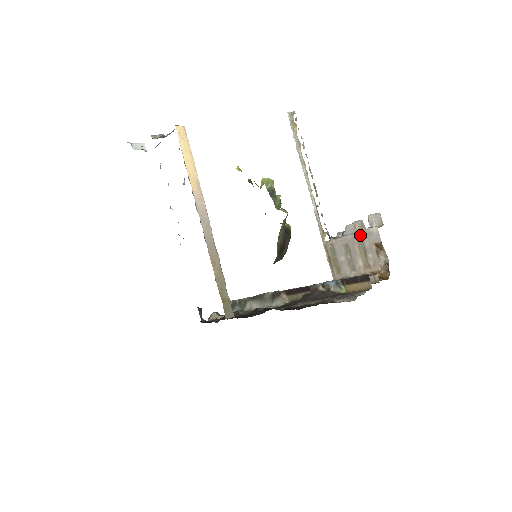
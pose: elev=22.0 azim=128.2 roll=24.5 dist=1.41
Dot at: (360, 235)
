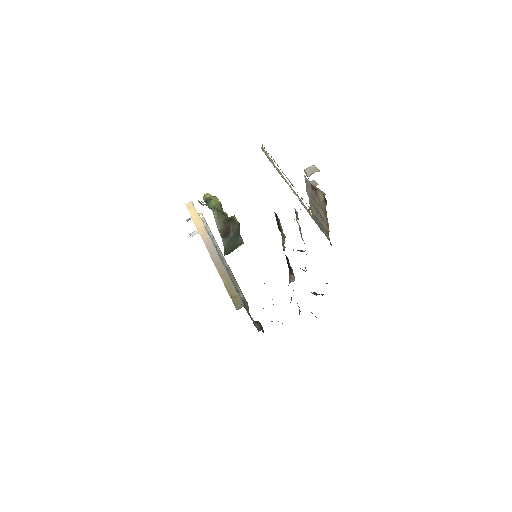
Dot at: (308, 191)
